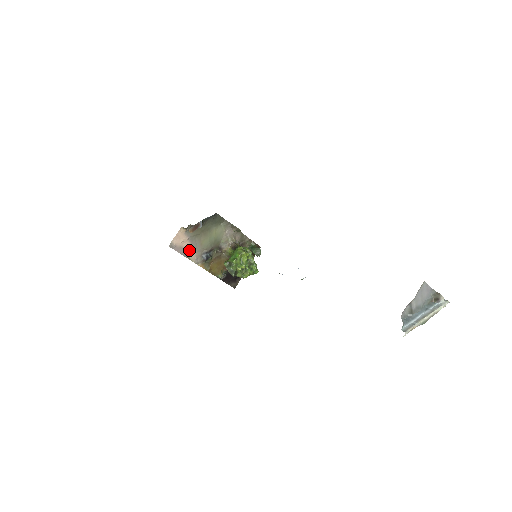
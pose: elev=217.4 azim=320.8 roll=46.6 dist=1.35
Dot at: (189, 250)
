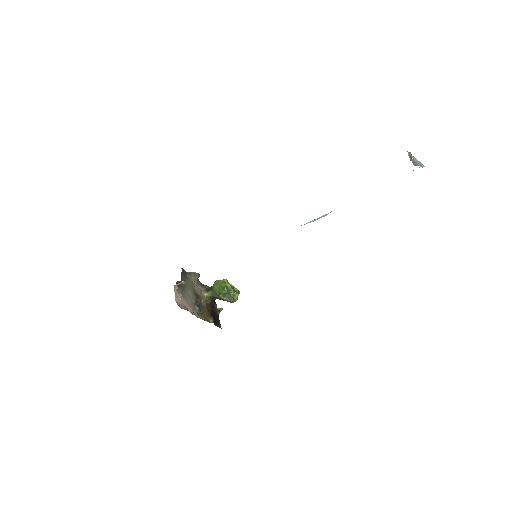
Dot at: (186, 306)
